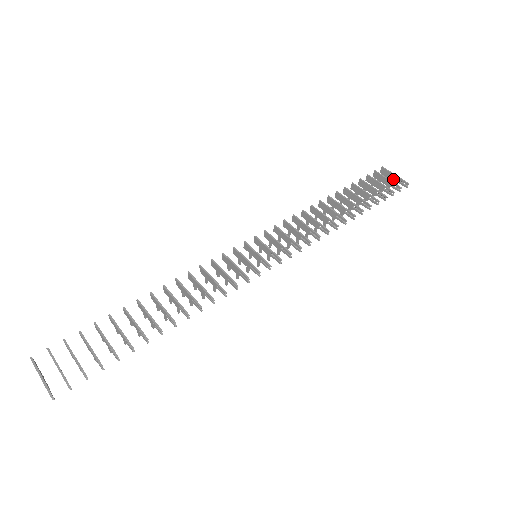
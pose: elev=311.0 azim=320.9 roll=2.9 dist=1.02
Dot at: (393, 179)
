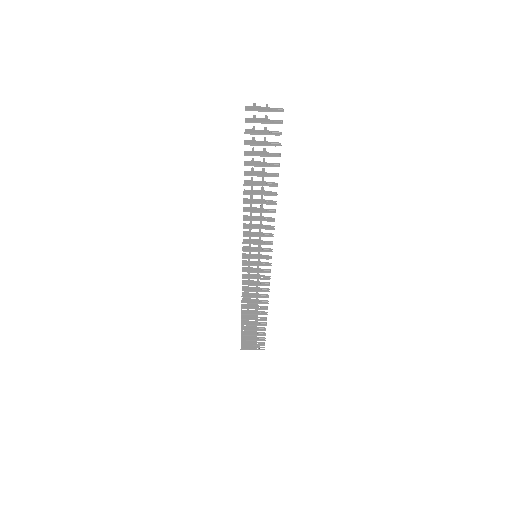
Dot at: (264, 109)
